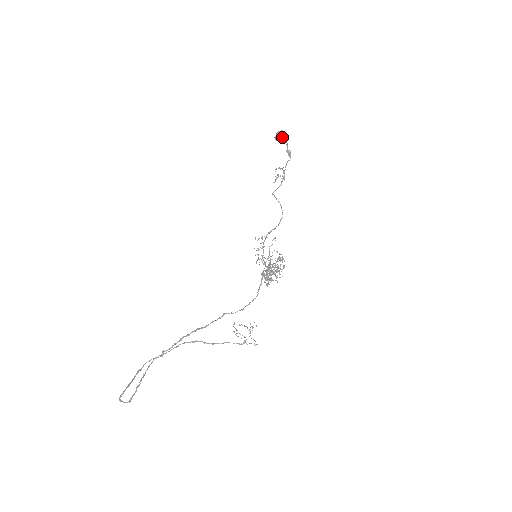
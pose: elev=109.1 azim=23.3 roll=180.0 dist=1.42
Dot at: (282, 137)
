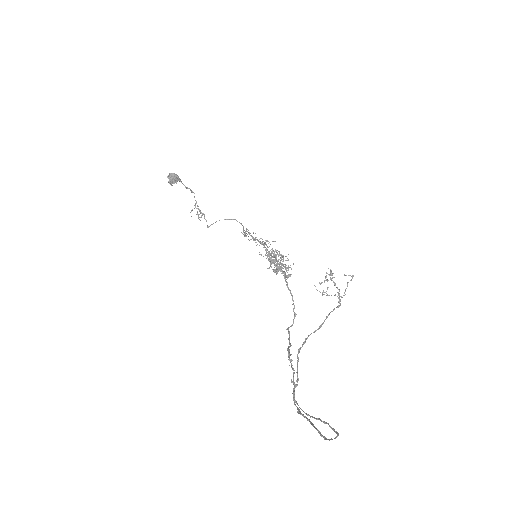
Dot at: (175, 176)
